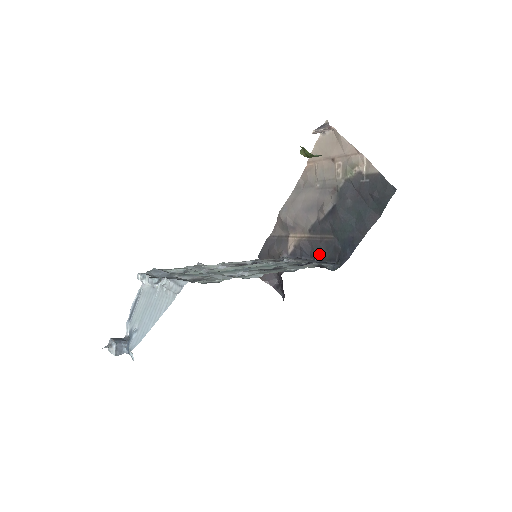
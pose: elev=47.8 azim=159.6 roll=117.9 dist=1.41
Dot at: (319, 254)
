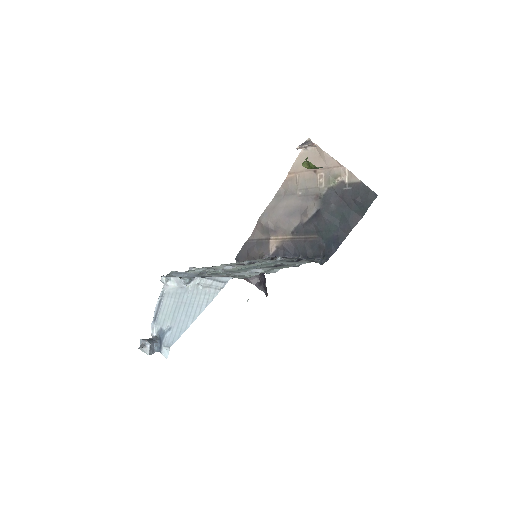
Dot at: (304, 252)
